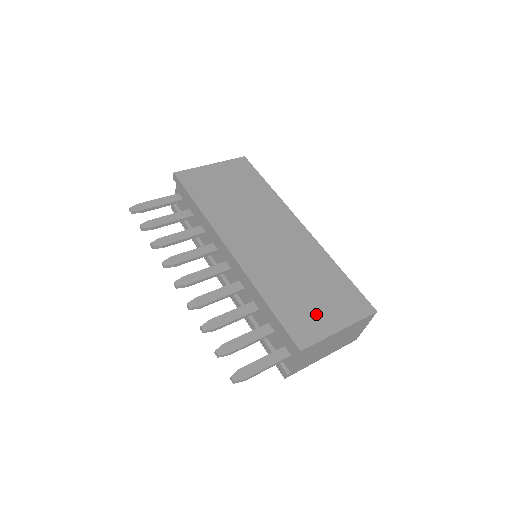
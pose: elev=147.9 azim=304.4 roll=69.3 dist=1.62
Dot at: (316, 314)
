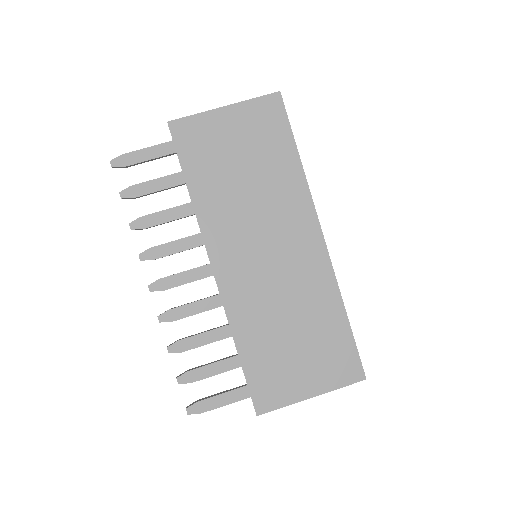
Dot at: (291, 373)
